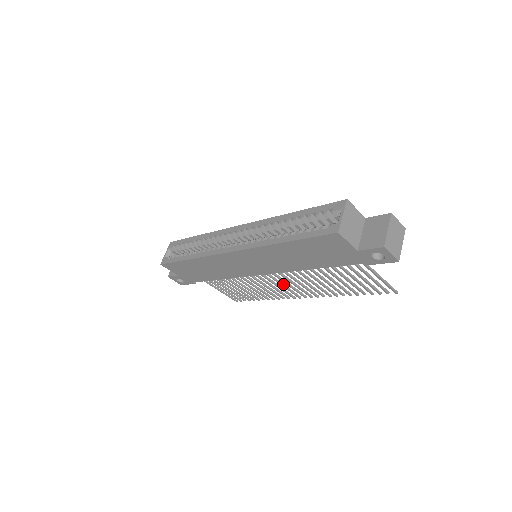
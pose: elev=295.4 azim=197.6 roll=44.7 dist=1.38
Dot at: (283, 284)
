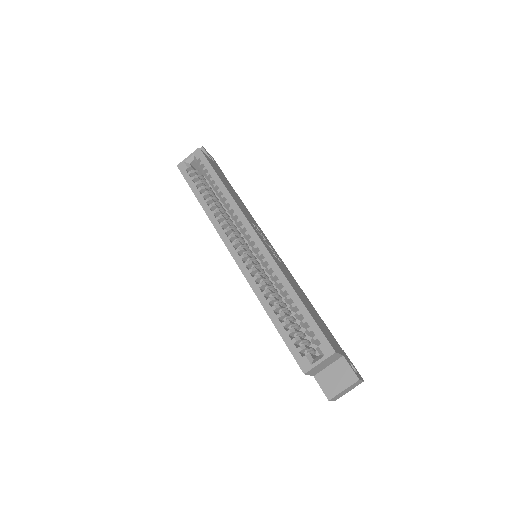
Dot at: occluded
